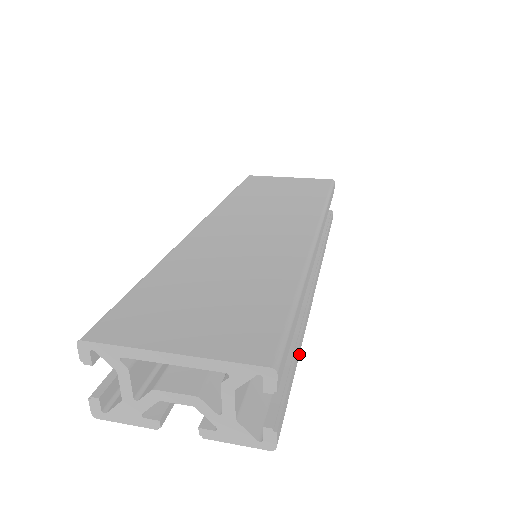
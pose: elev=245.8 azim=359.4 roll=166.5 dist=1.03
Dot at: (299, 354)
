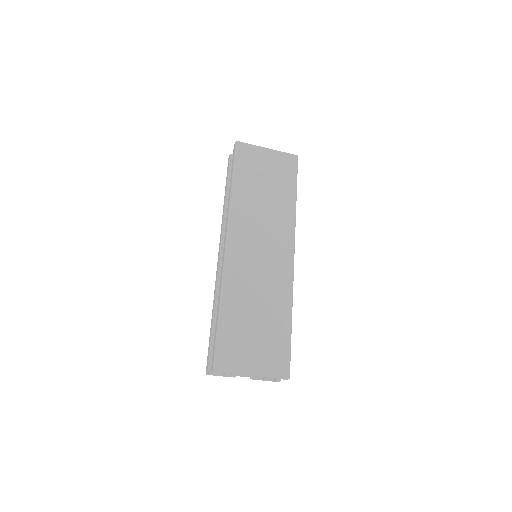
Dot at: occluded
